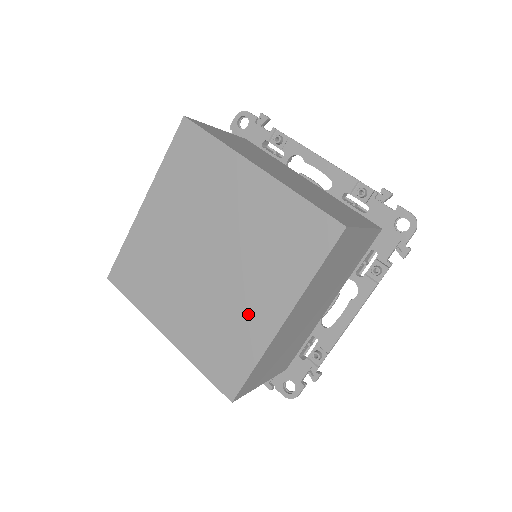
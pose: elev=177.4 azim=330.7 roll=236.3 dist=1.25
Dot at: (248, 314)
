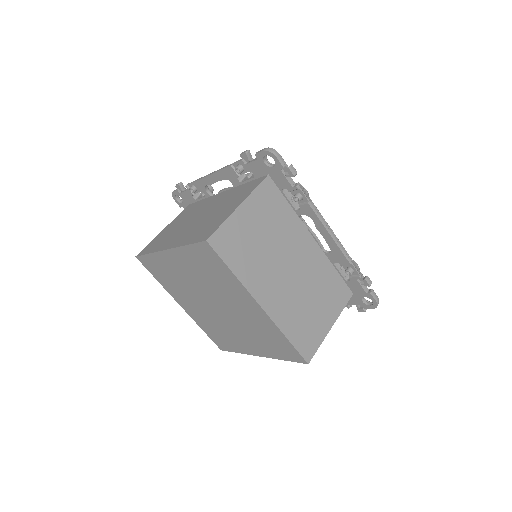
Dot at: (238, 340)
